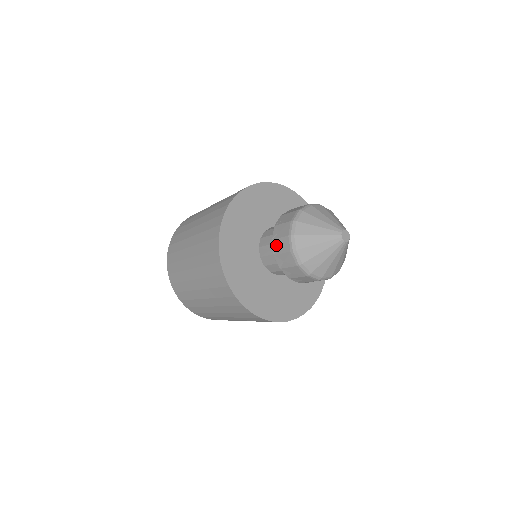
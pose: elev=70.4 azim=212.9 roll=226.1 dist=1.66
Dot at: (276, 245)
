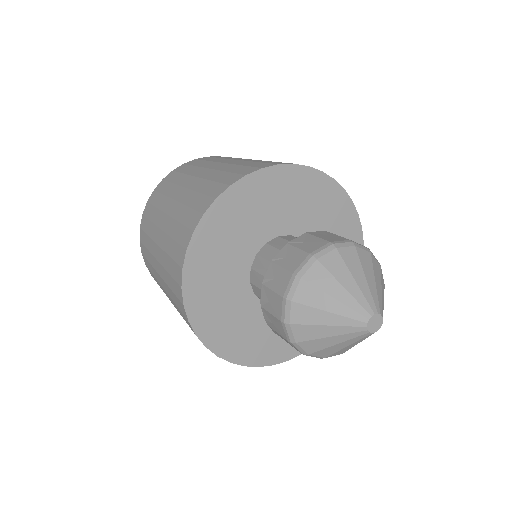
Dot at: (272, 273)
